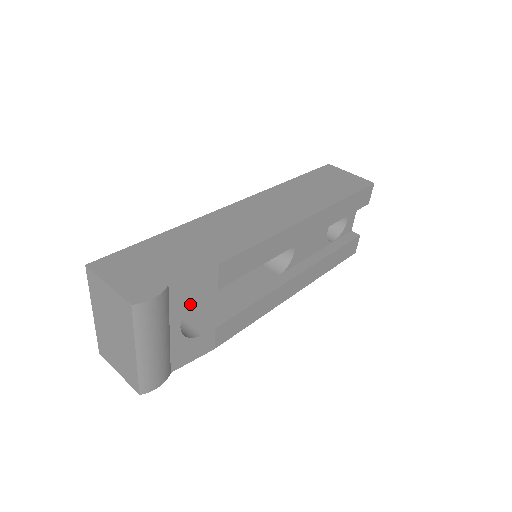
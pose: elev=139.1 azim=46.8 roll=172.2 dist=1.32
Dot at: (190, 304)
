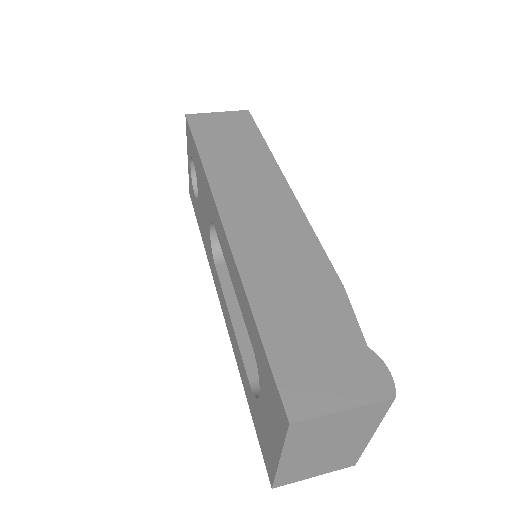
Dot at: occluded
